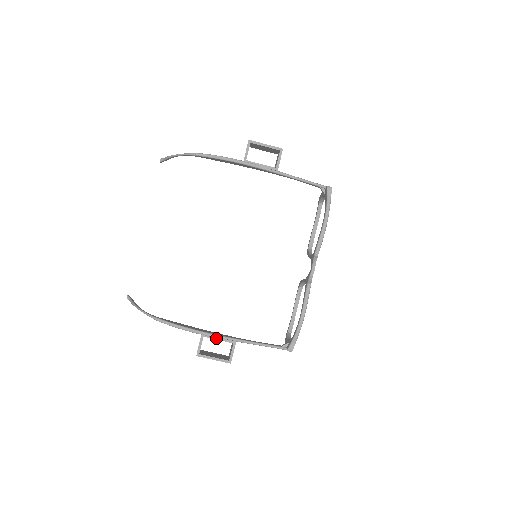
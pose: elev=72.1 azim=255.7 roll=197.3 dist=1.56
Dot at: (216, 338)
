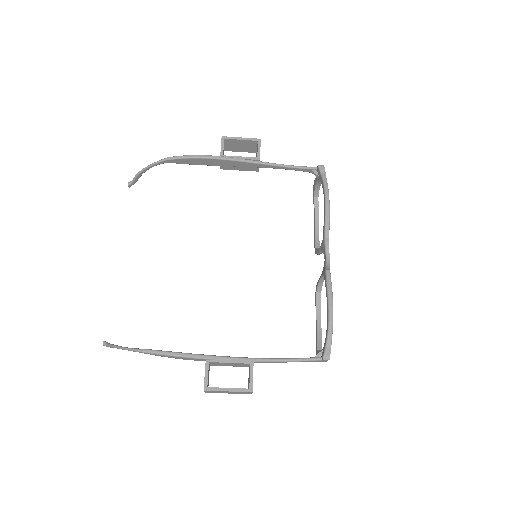
Dot at: (226, 361)
